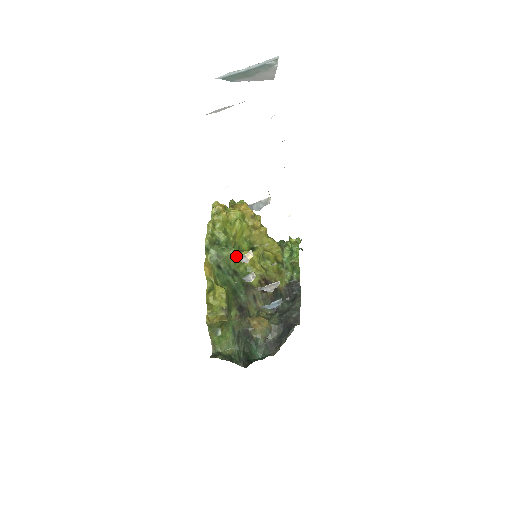
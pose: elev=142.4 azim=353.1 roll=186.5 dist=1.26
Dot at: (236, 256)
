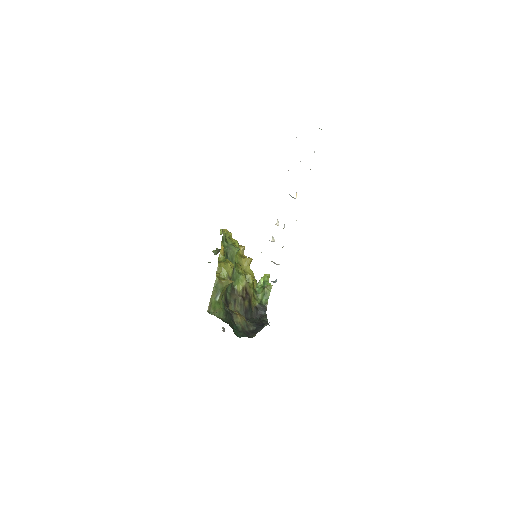
Dot at: occluded
